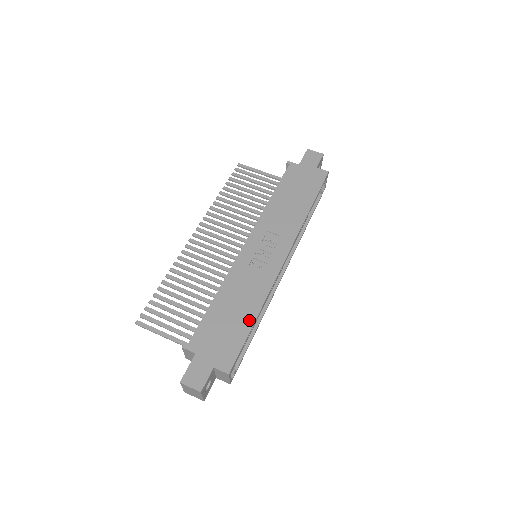
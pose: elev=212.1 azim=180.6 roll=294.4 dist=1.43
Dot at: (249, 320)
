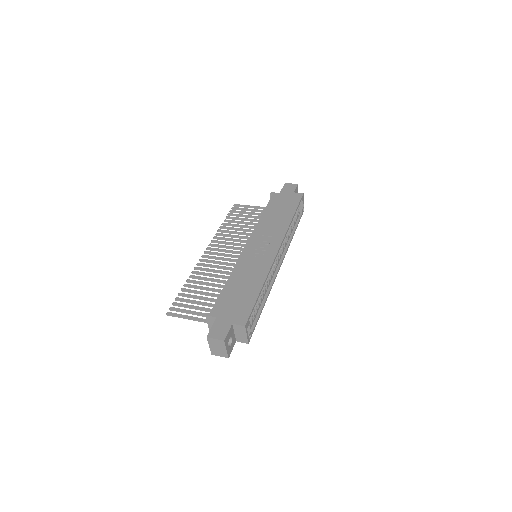
Dot at: (256, 290)
